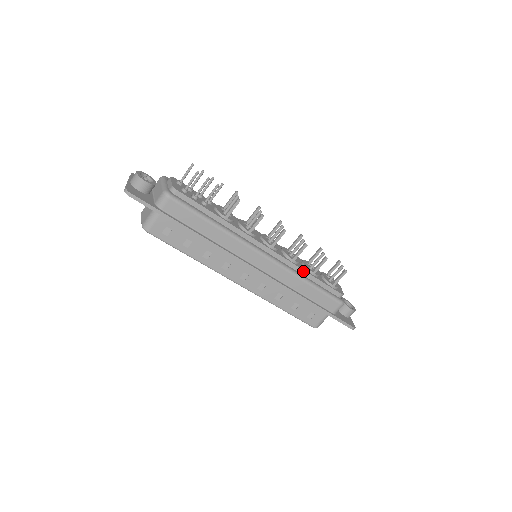
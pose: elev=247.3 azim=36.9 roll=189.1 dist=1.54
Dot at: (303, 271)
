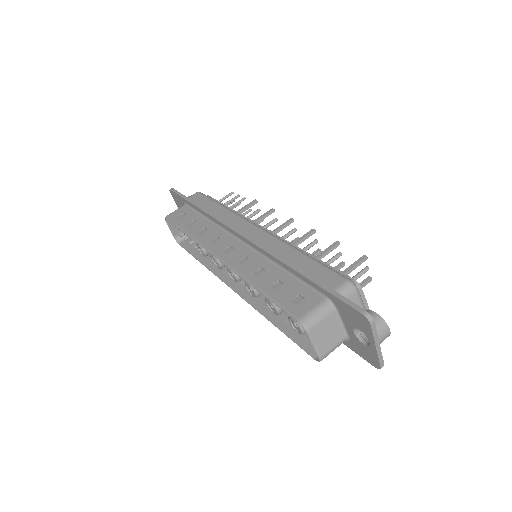
Dot at: occluded
